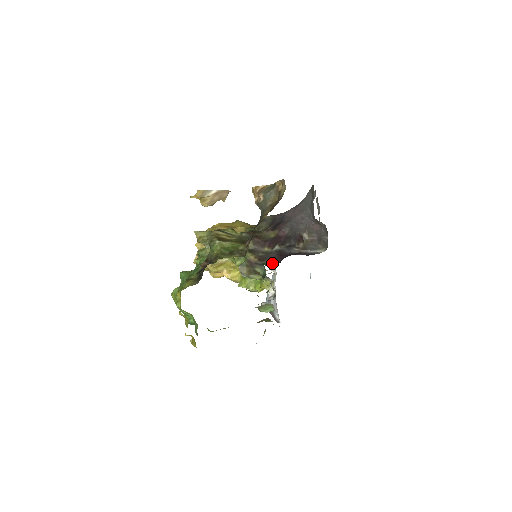
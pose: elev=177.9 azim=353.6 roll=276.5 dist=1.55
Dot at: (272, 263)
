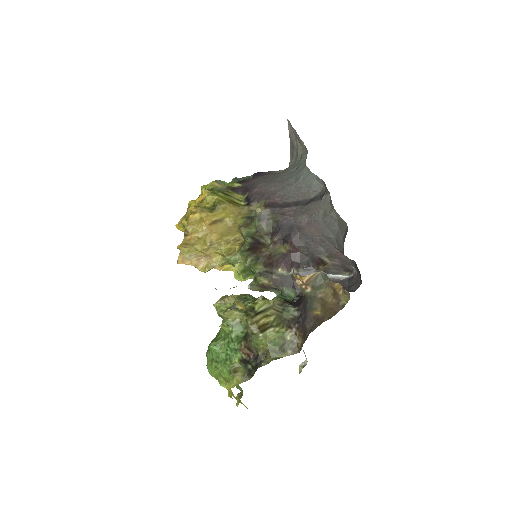
Dot at: (291, 290)
